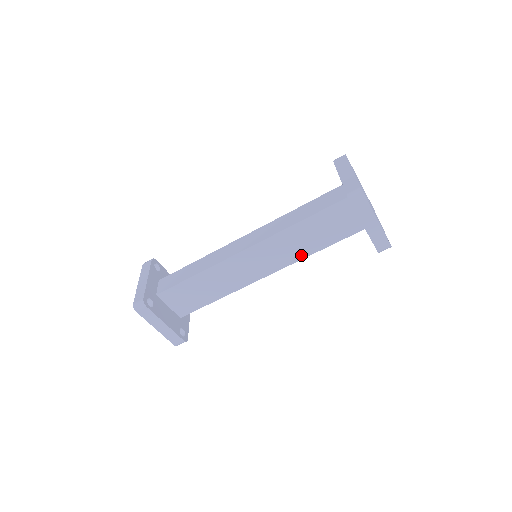
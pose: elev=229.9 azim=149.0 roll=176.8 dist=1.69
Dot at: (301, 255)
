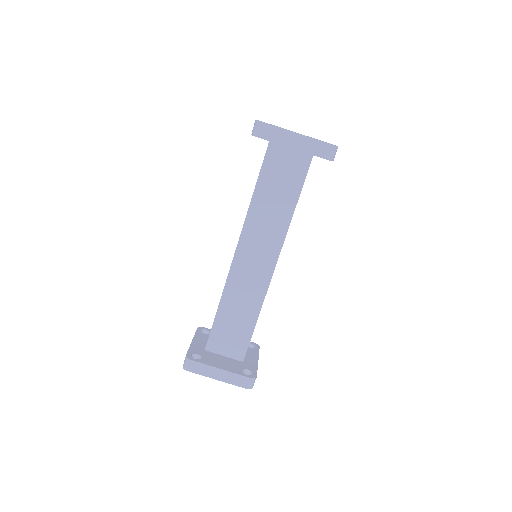
Dot at: (284, 223)
